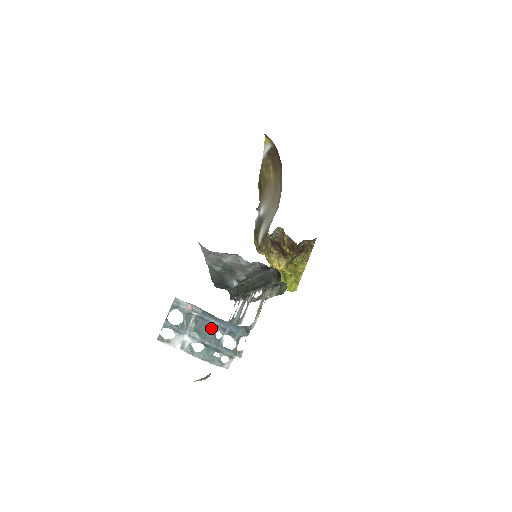
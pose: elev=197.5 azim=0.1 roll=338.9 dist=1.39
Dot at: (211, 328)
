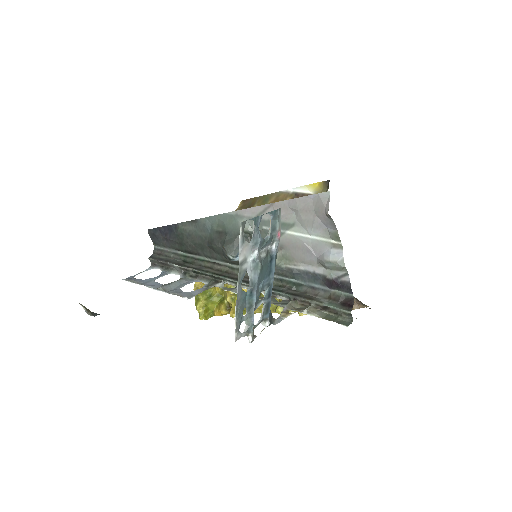
Dot at: (267, 279)
